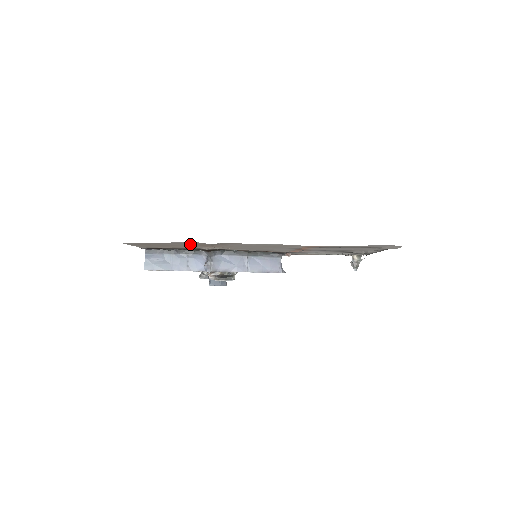
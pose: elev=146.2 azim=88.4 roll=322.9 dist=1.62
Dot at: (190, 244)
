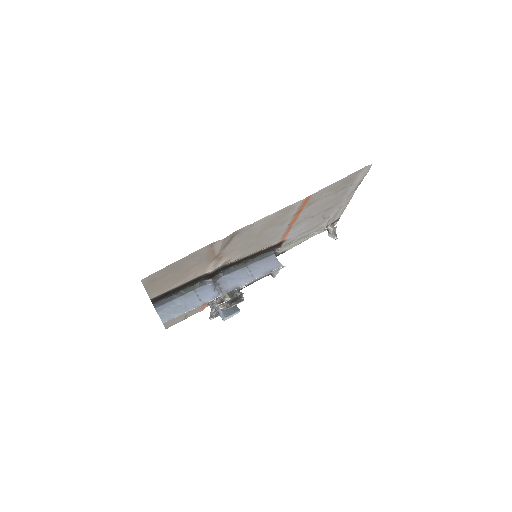
Dot at: (201, 257)
